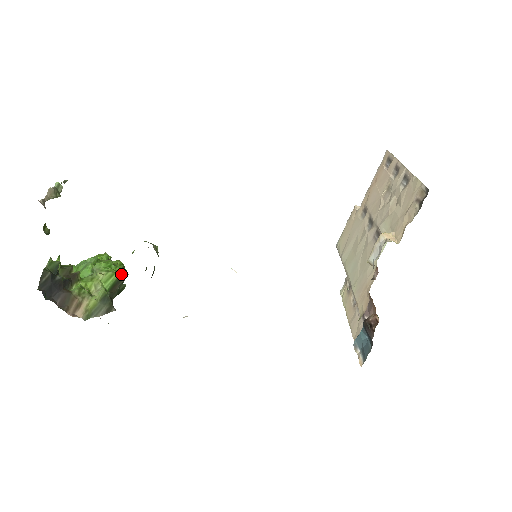
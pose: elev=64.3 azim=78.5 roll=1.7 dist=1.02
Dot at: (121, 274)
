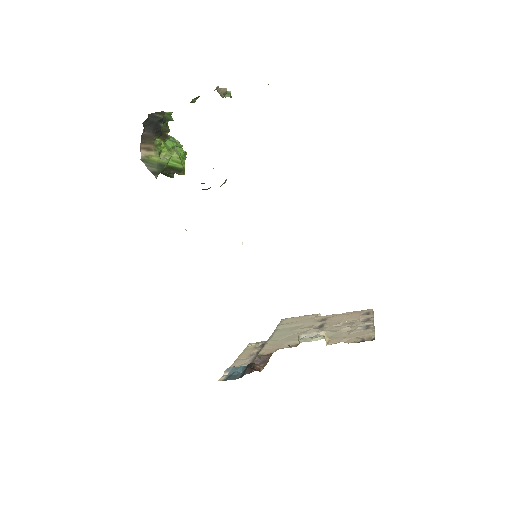
Dot at: (183, 169)
